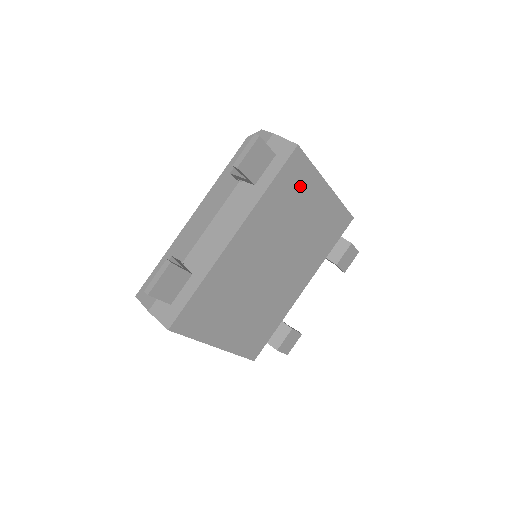
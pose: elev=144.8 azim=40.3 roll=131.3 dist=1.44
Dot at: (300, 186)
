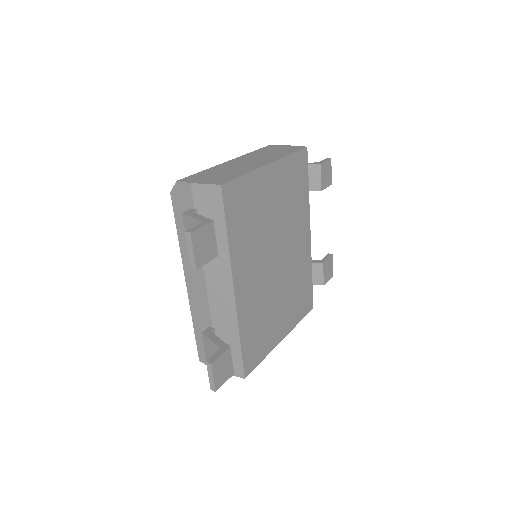
Dot at: (248, 199)
